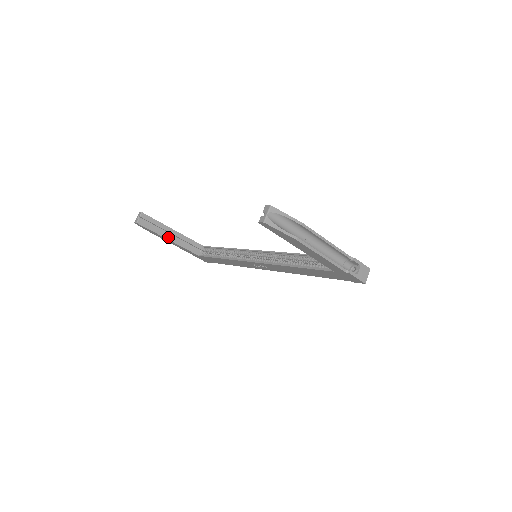
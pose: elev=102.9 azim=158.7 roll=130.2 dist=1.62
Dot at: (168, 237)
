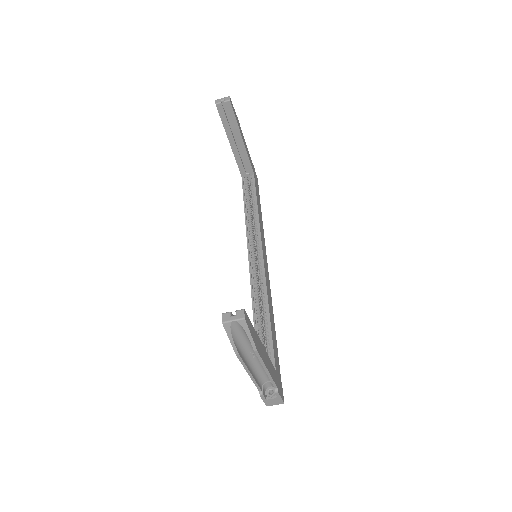
Dot at: (231, 140)
